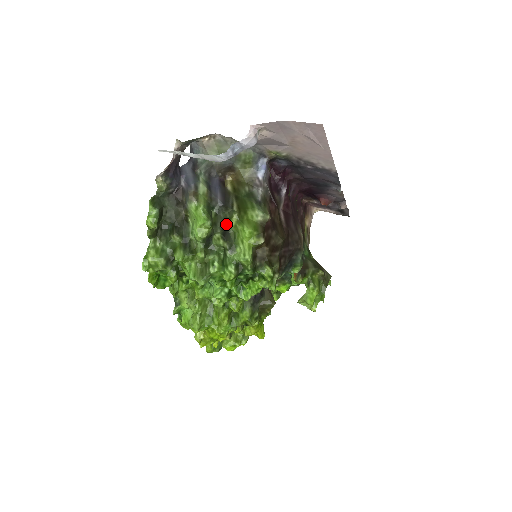
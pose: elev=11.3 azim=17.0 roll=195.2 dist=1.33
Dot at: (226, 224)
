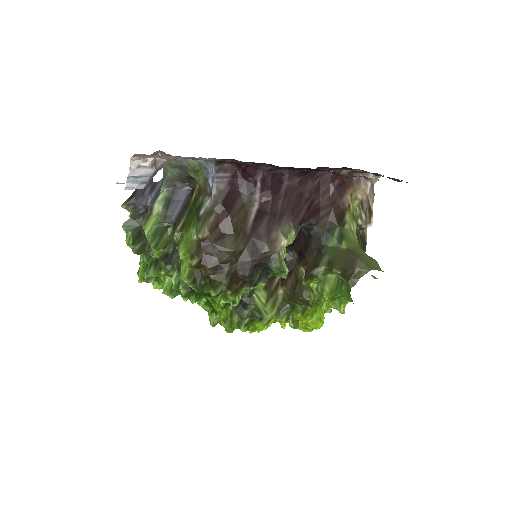
Dot at: occluded
